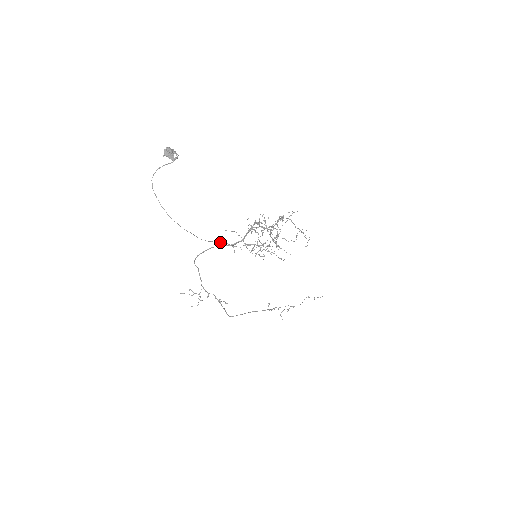
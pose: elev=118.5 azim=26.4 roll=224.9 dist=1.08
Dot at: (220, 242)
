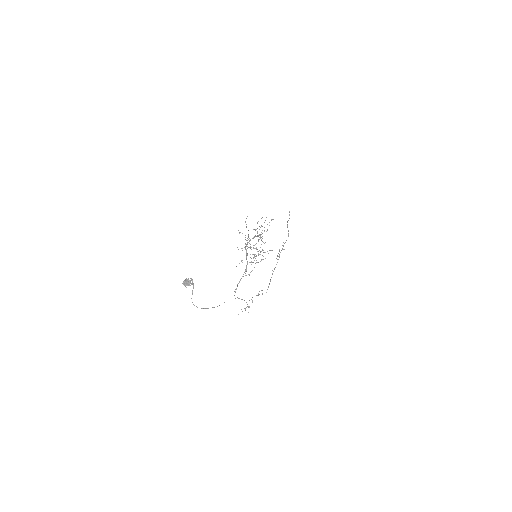
Dot at: (240, 280)
